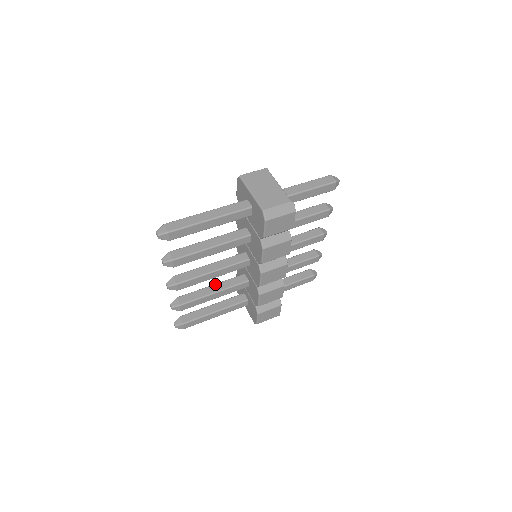
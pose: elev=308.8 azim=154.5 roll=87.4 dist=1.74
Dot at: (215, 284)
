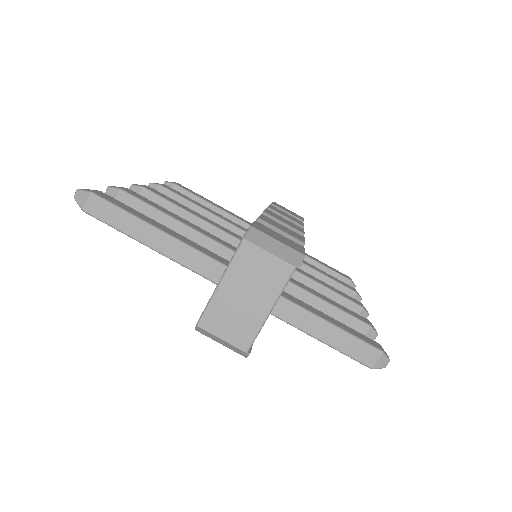
Dot at: (210, 213)
